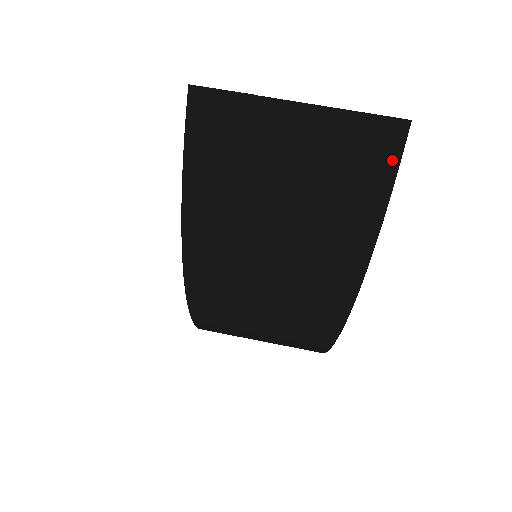
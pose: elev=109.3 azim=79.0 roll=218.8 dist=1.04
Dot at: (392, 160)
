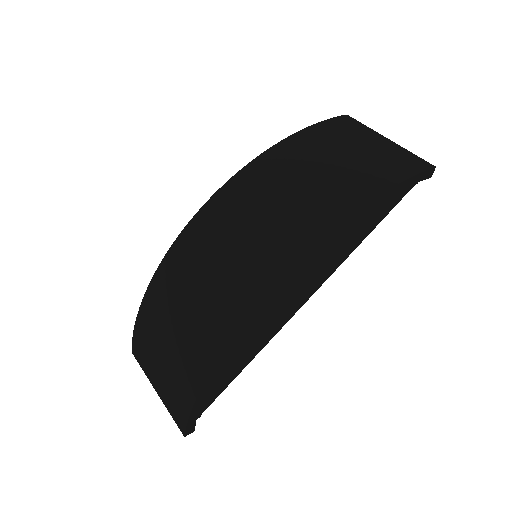
Dot at: (418, 170)
